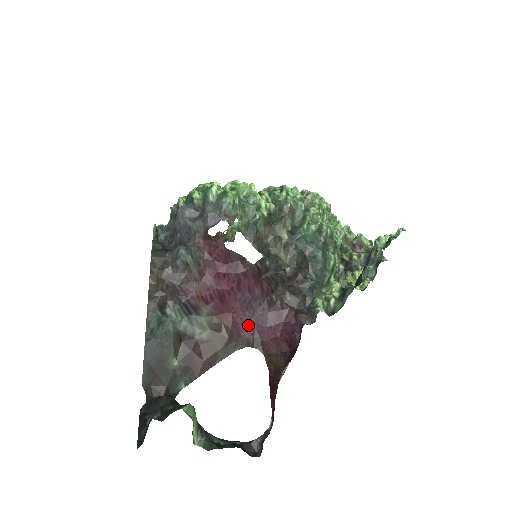
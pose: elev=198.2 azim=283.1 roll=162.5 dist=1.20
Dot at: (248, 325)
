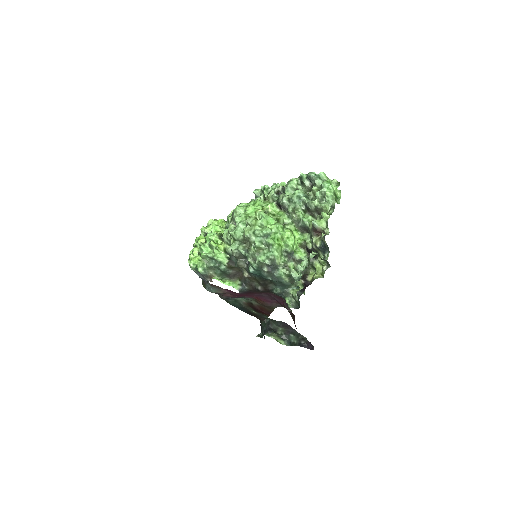
Dot at: (271, 300)
